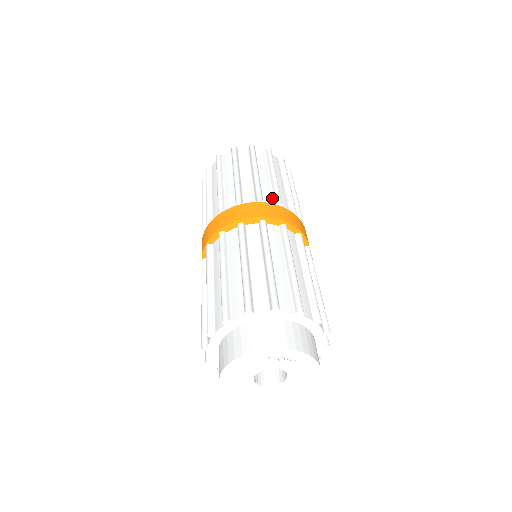
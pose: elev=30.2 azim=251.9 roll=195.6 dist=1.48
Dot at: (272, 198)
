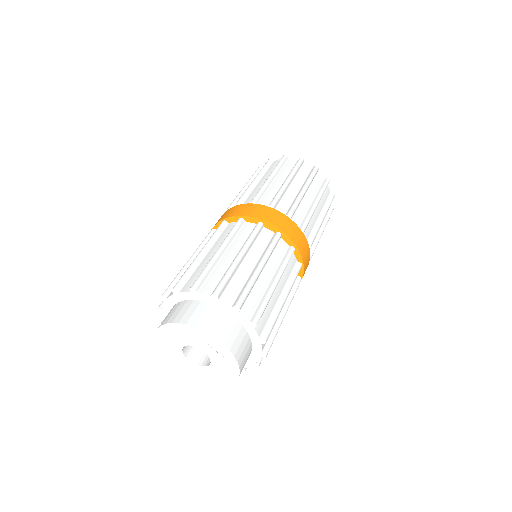
Dot at: (301, 221)
